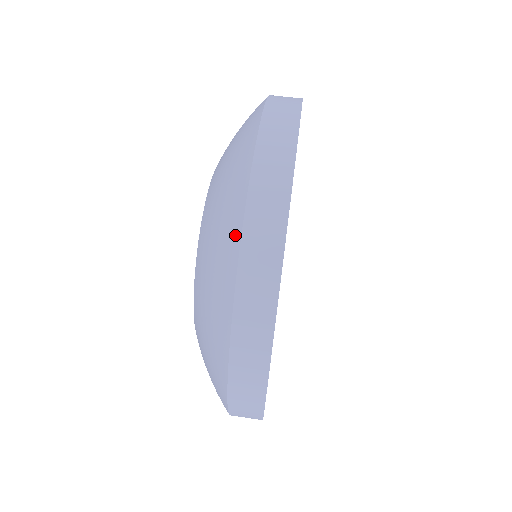
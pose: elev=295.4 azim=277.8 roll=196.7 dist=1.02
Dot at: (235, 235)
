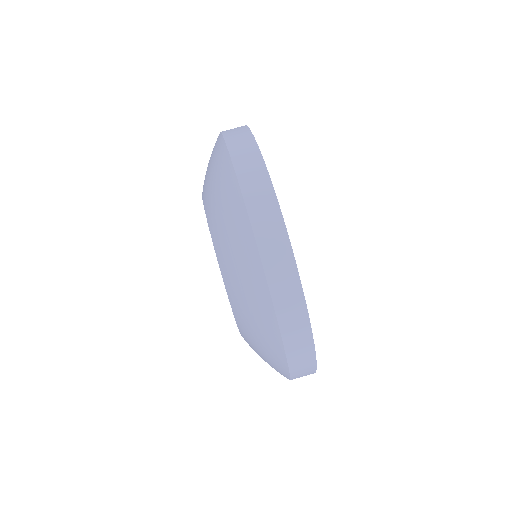
Dot at: (284, 369)
